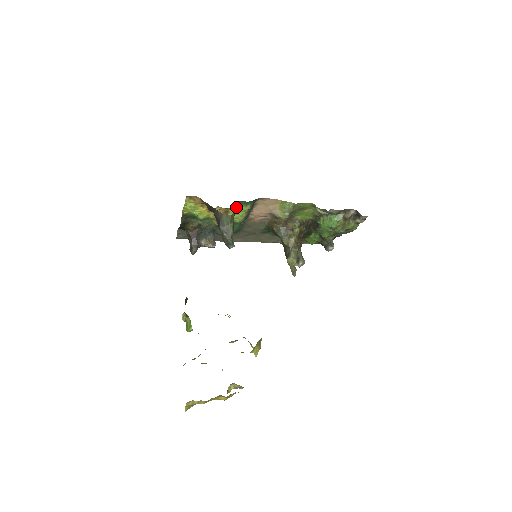
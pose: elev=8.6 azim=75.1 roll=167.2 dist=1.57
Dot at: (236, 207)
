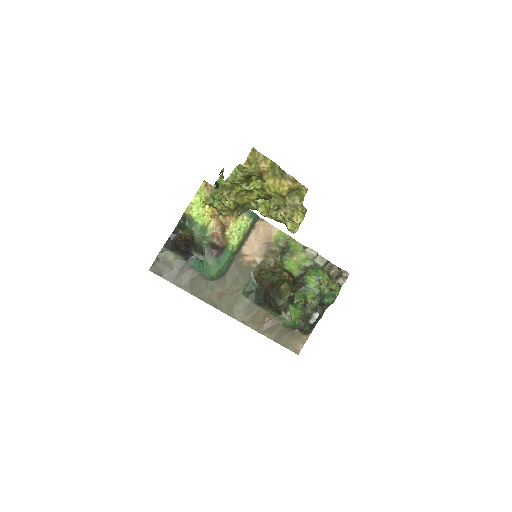
Dot at: (238, 219)
